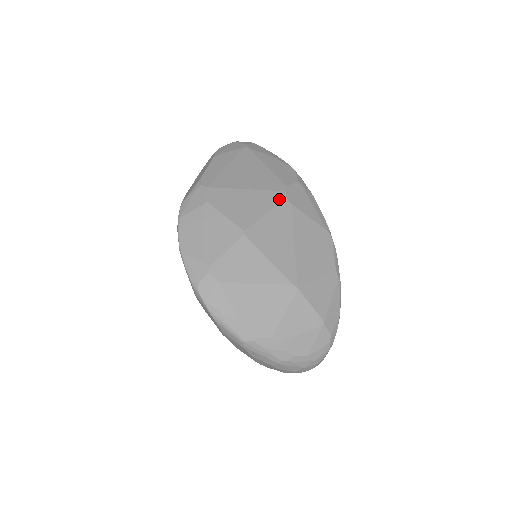
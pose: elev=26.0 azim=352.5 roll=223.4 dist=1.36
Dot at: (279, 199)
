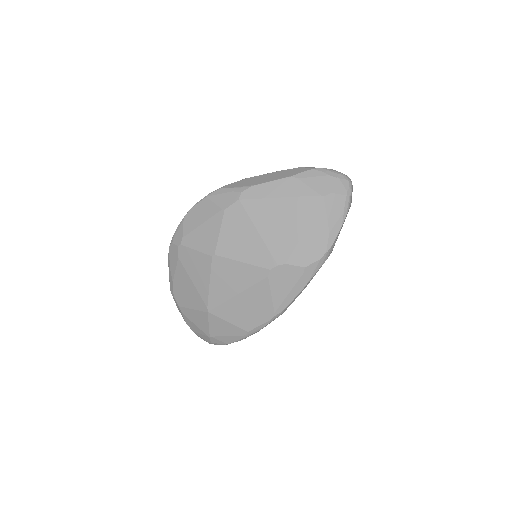
Dot at: (265, 264)
